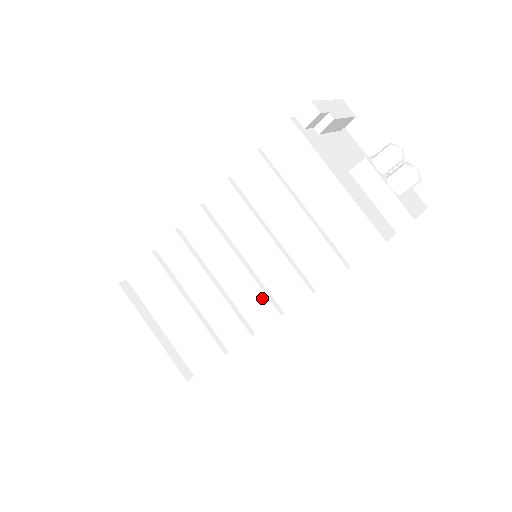
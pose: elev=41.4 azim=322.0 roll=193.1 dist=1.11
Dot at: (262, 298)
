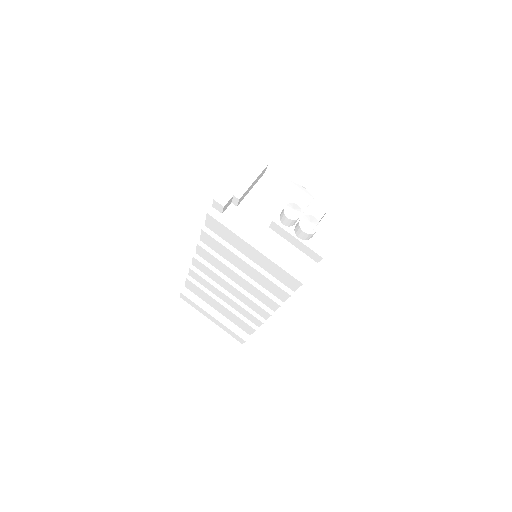
Dot at: (256, 305)
